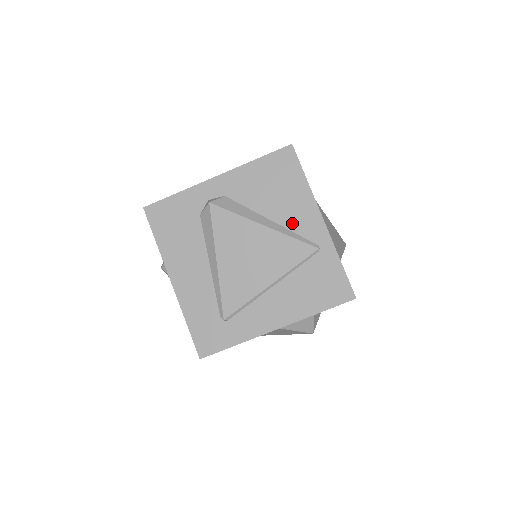
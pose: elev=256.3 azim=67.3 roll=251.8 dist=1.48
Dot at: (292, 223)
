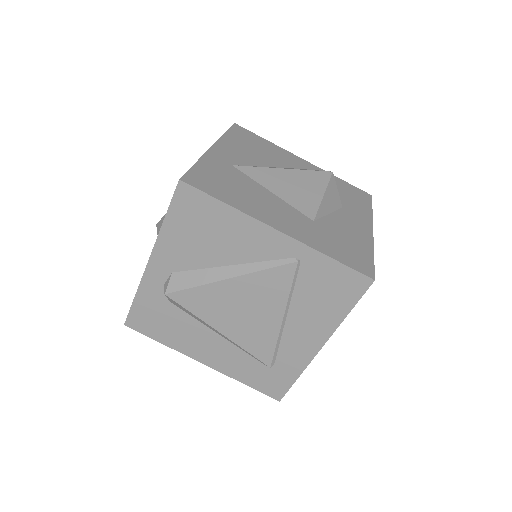
Dot at: (252, 255)
